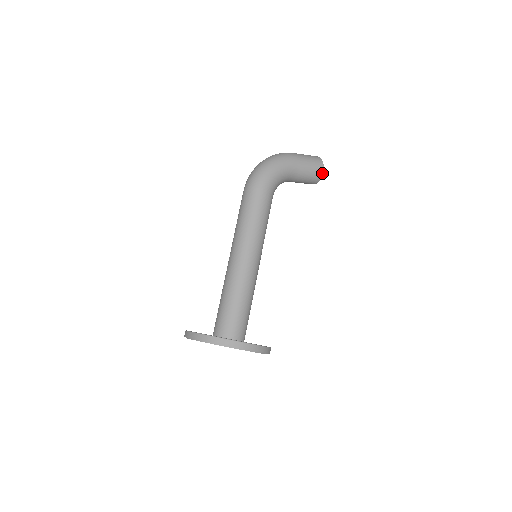
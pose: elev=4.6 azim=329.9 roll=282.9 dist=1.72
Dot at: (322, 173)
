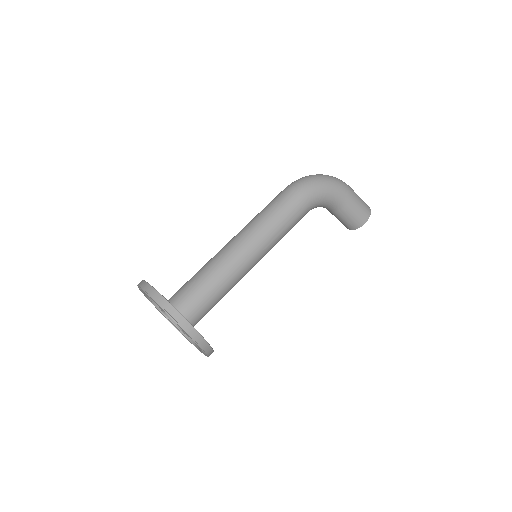
Dot at: (363, 223)
